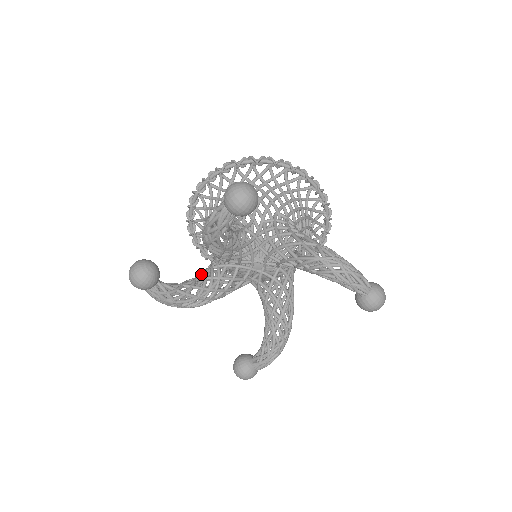
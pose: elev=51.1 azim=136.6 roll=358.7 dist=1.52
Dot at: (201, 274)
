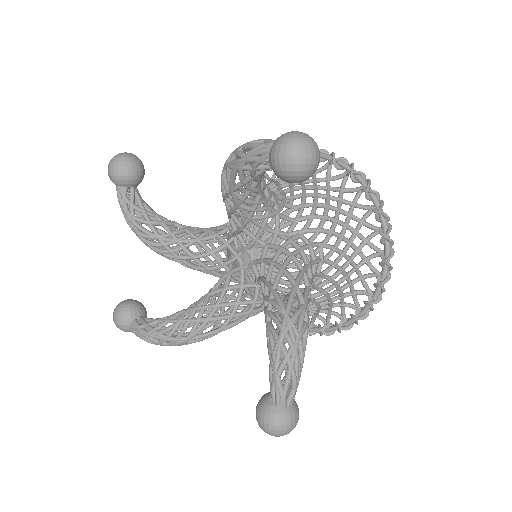
Dot at: occluded
